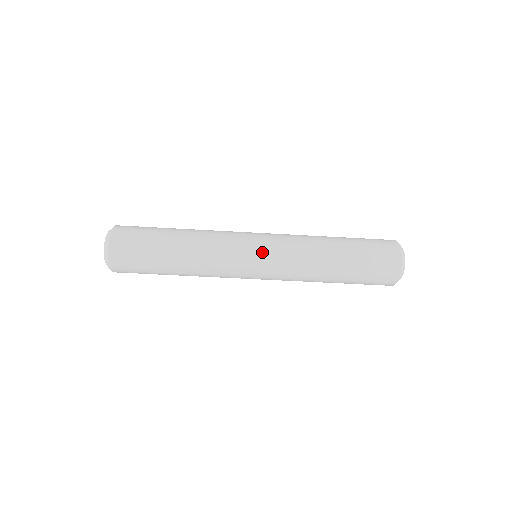
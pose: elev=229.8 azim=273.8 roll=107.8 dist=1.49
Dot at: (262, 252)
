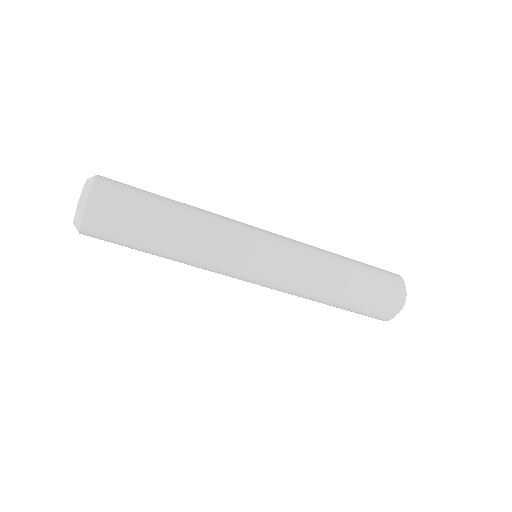
Dot at: (263, 276)
